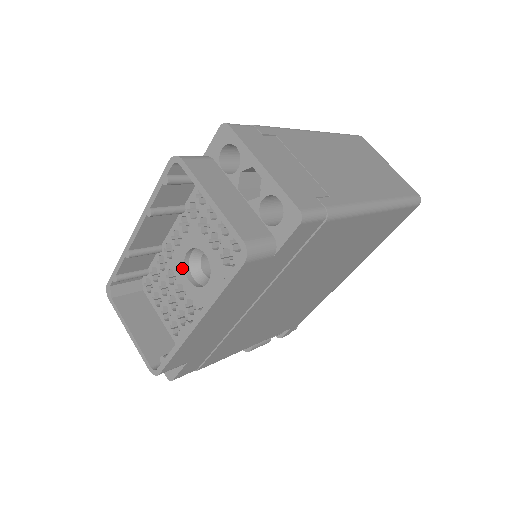
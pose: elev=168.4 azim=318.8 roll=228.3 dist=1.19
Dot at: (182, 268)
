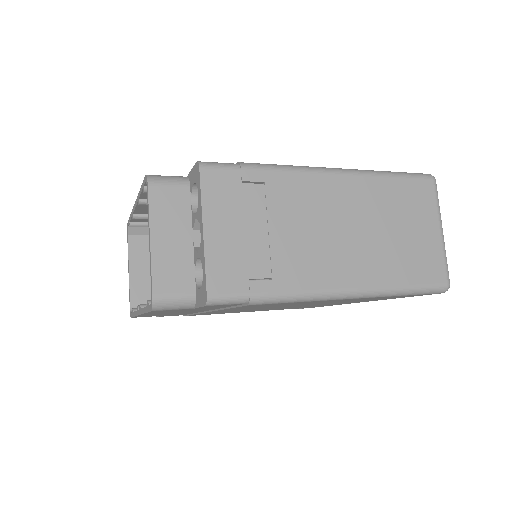
Dot at: occluded
